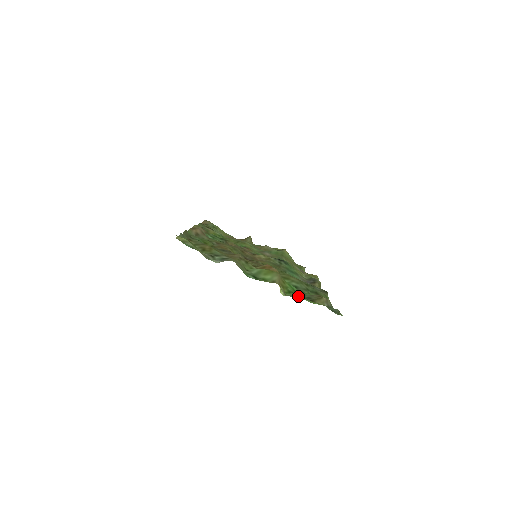
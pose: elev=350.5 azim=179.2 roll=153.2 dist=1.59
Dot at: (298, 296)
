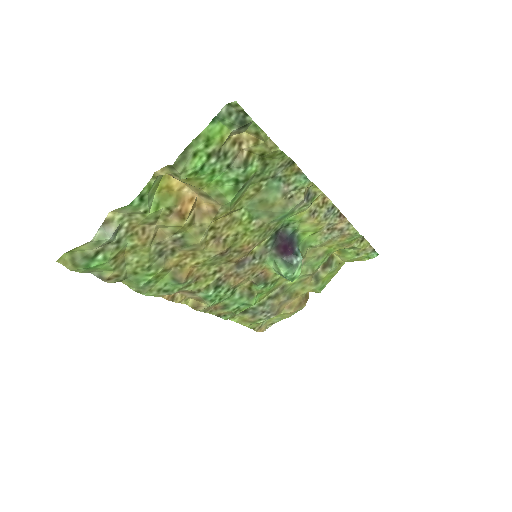
Dot at: (199, 160)
